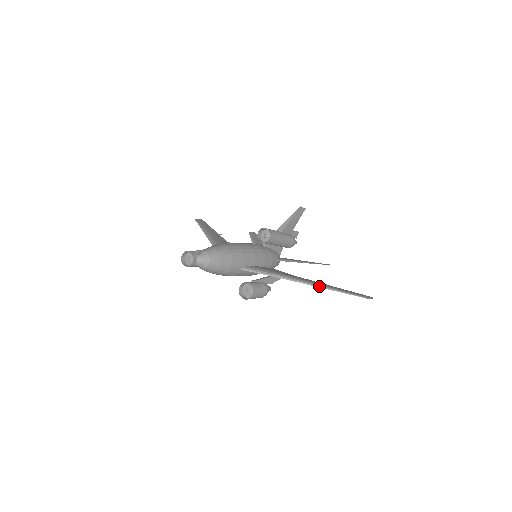
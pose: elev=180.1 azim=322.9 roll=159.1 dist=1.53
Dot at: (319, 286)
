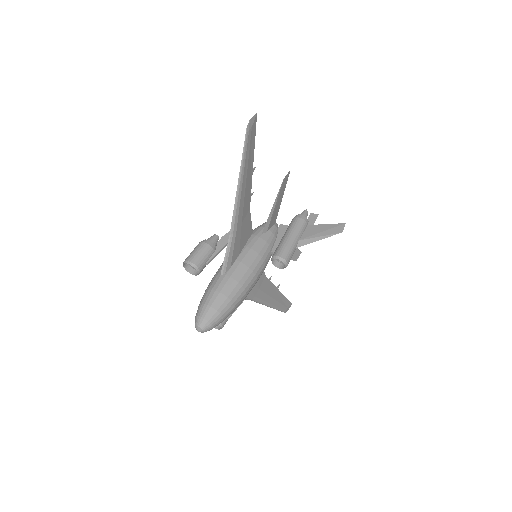
Dot at: occluded
